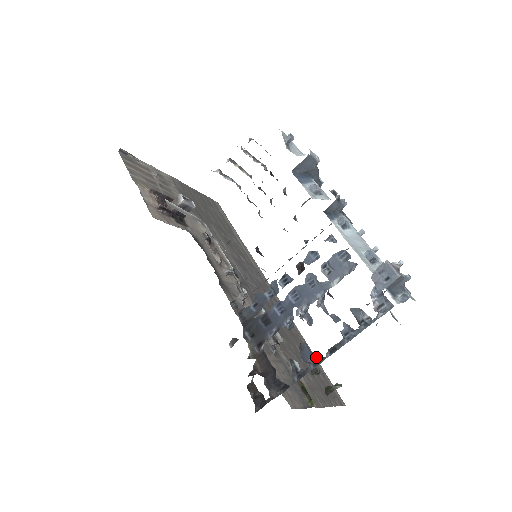
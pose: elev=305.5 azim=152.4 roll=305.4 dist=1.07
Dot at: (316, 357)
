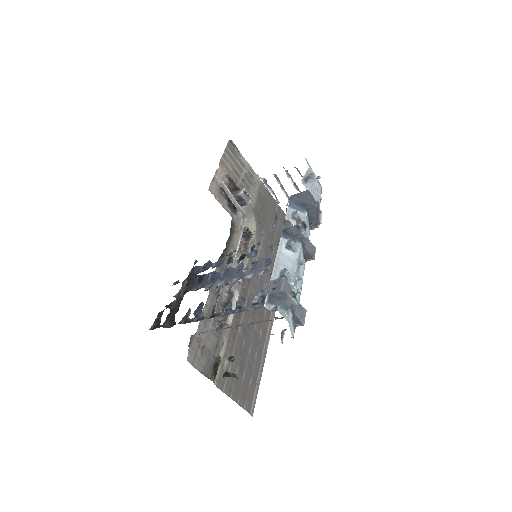
Dot at: (202, 315)
